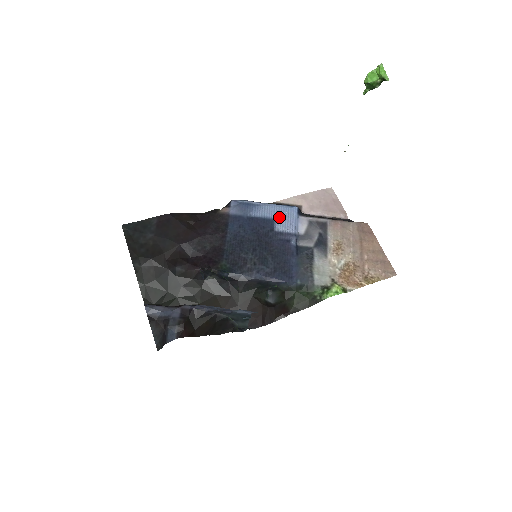
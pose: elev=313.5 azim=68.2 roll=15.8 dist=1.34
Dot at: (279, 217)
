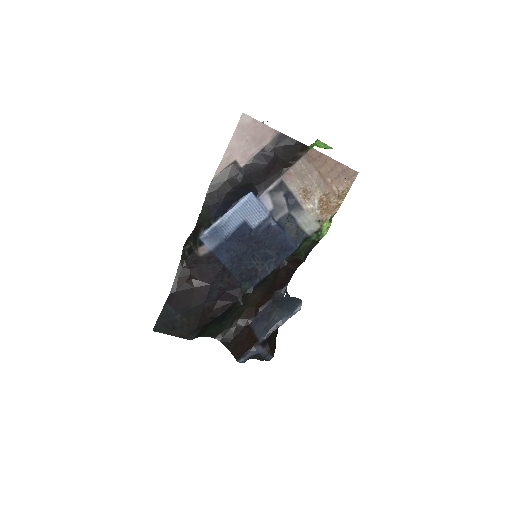
Dot at: (247, 216)
